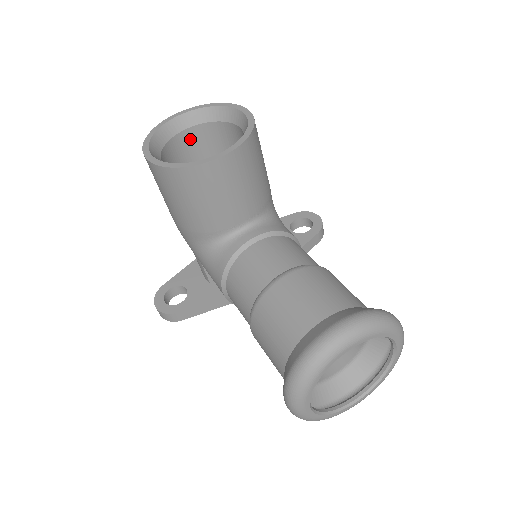
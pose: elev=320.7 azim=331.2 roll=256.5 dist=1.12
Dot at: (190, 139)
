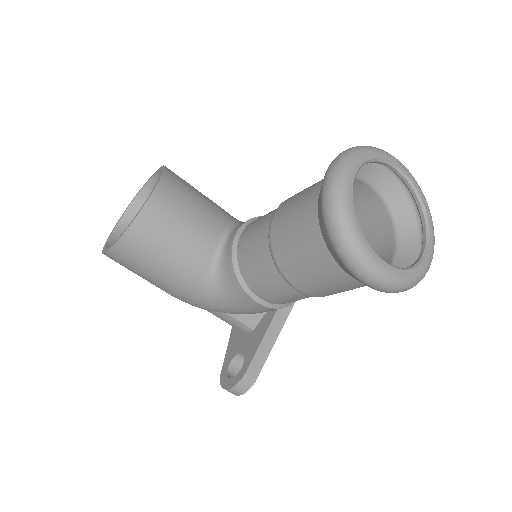
Dot at: occluded
